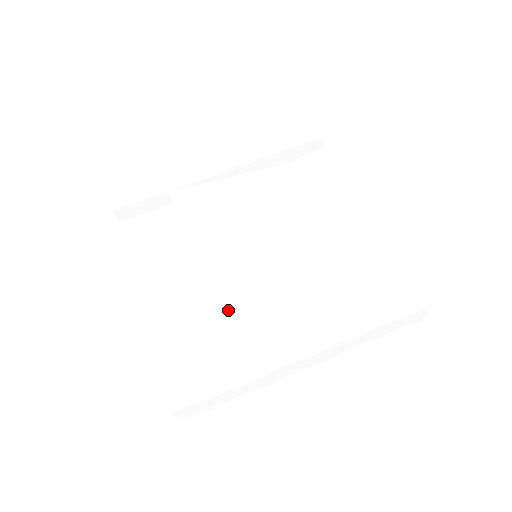
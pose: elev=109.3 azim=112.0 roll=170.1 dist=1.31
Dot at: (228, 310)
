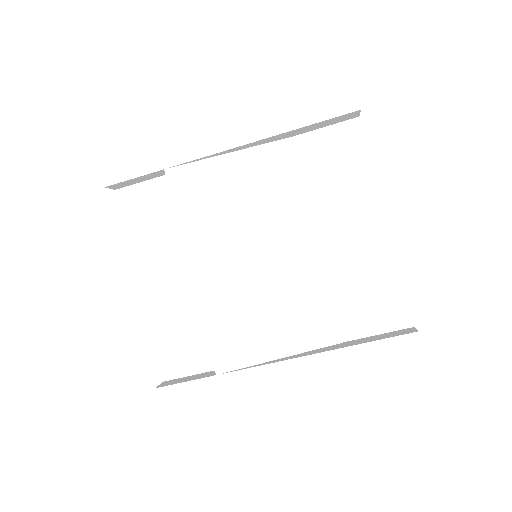
Dot at: (217, 325)
